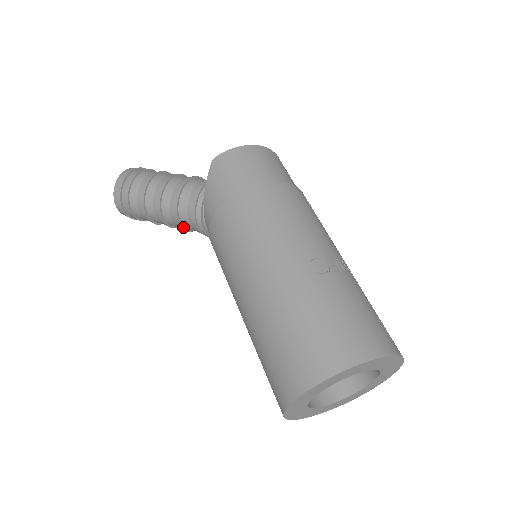
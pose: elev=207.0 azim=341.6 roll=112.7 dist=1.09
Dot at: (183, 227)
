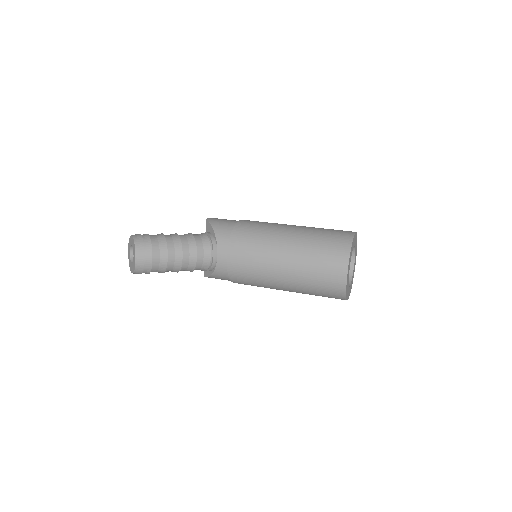
Dot at: (196, 256)
